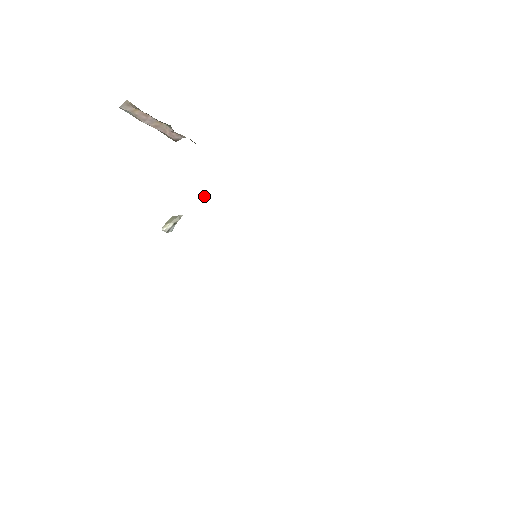
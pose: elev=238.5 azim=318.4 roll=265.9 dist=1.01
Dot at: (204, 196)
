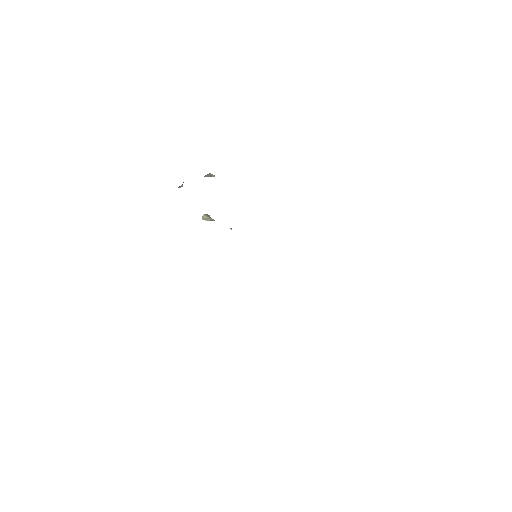
Dot at: occluded
